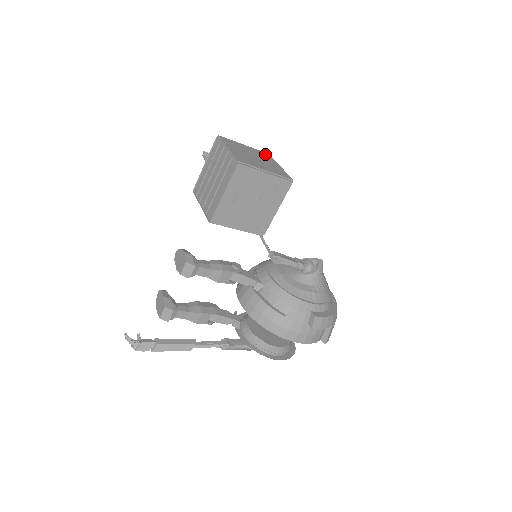
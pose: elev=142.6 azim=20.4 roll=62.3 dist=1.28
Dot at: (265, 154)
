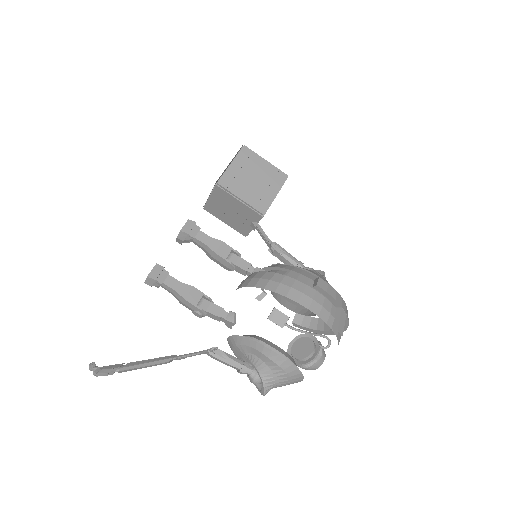
Dot at: occluded
